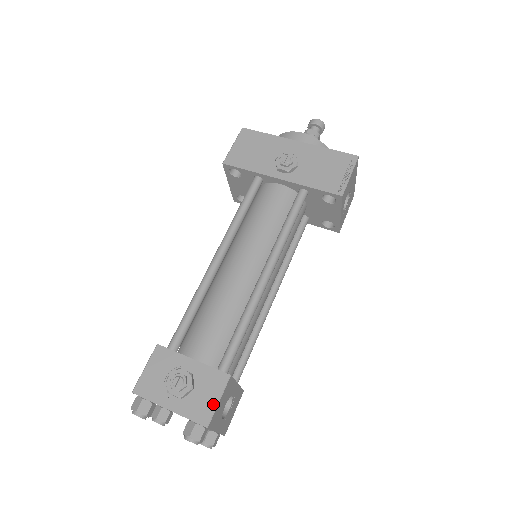
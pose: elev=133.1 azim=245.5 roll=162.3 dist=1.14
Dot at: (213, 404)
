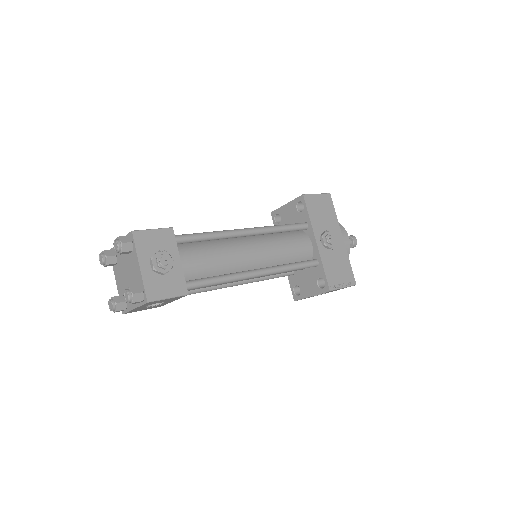
Dot at: (164, 295)
